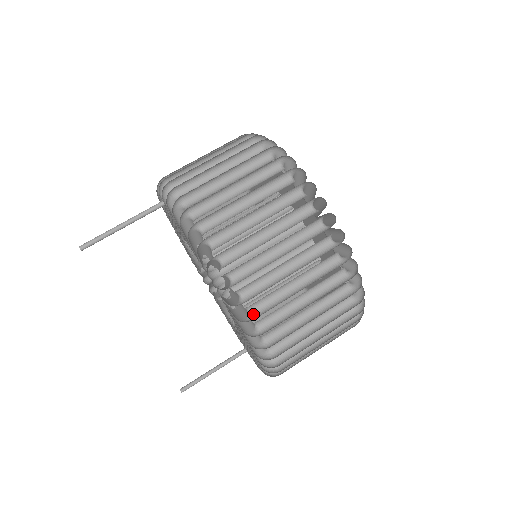
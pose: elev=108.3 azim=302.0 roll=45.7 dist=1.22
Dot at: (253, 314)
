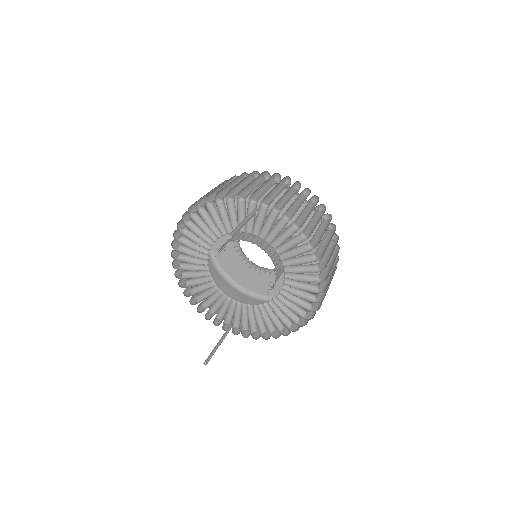
Dot at: (319, 289)
